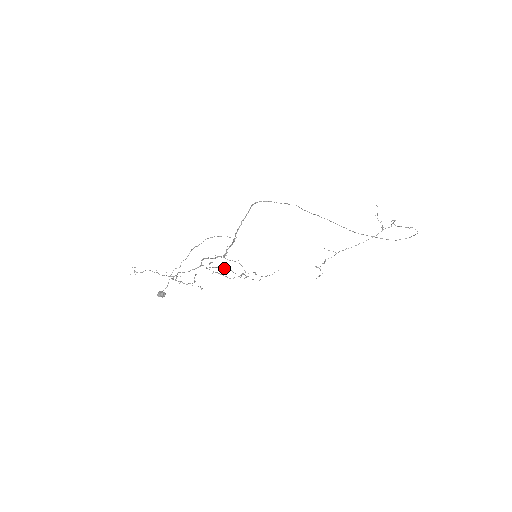
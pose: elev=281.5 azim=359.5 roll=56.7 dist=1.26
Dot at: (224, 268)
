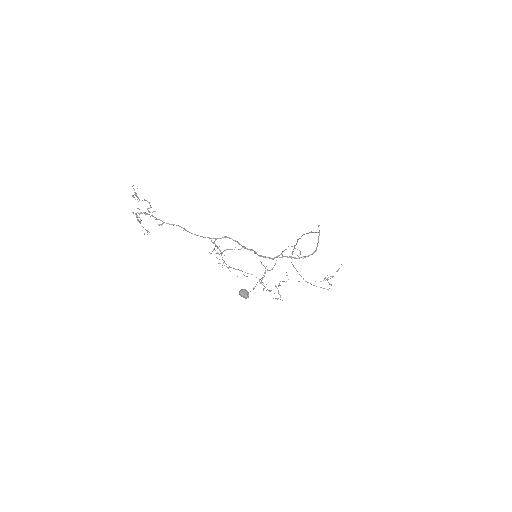
Dot at: (216, 245)
